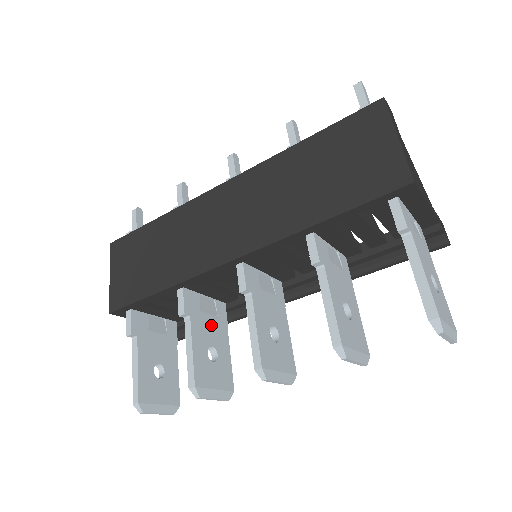
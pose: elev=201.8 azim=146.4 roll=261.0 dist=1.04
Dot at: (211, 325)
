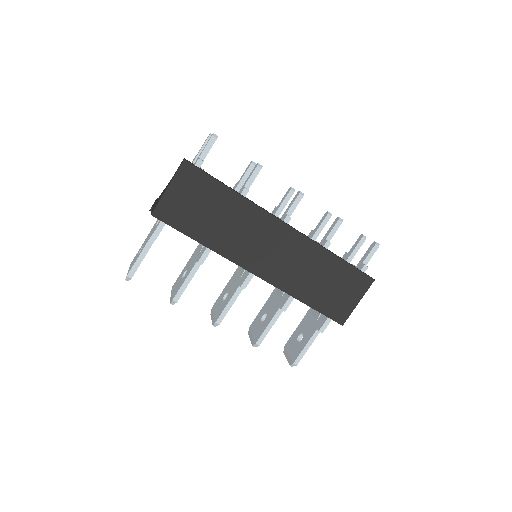
Dot at: occluded
